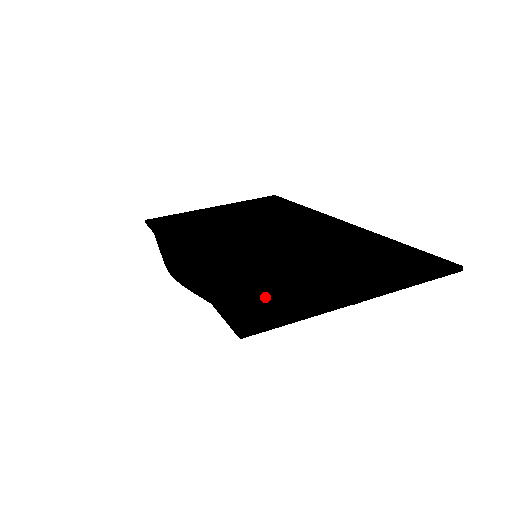
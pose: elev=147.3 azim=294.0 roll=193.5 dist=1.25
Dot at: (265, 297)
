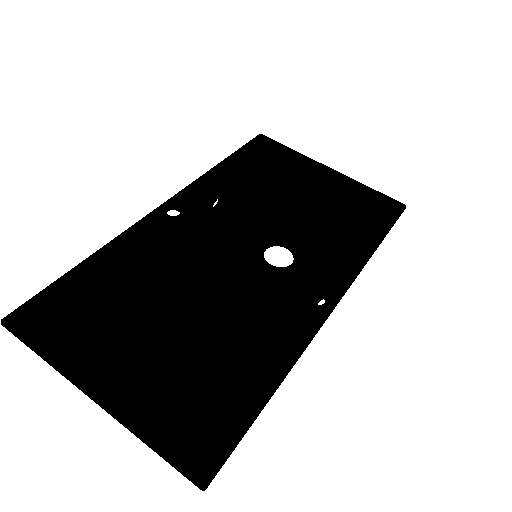
Dot at: (78, 312)
